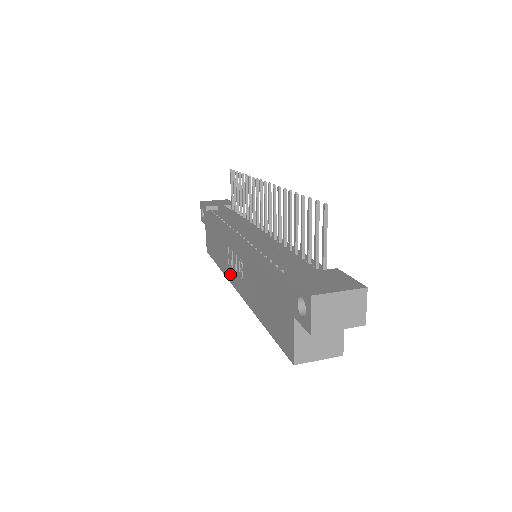
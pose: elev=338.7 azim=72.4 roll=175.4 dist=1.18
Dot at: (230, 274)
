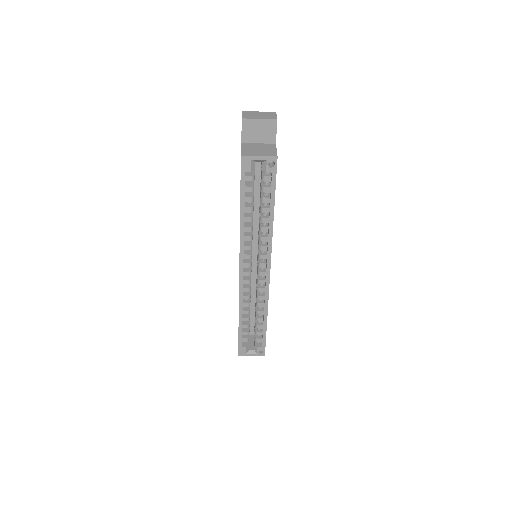
Dot at: occluded
